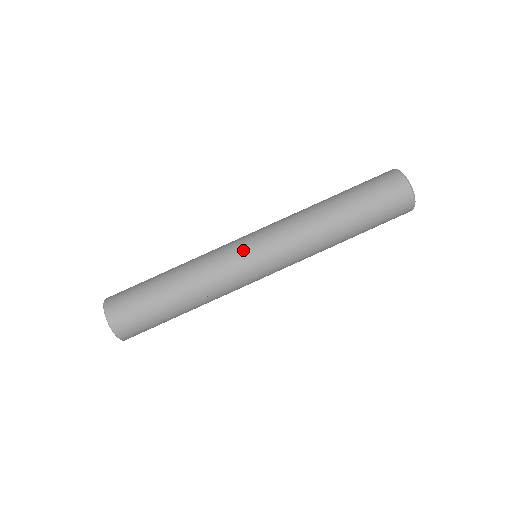
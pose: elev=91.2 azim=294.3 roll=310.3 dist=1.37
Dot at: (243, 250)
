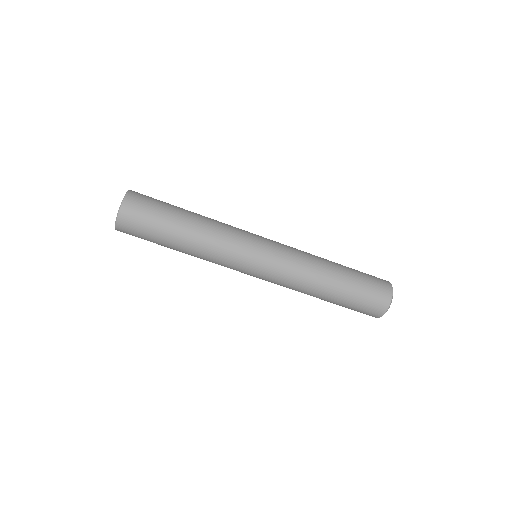
Dot at: (246, 267)
